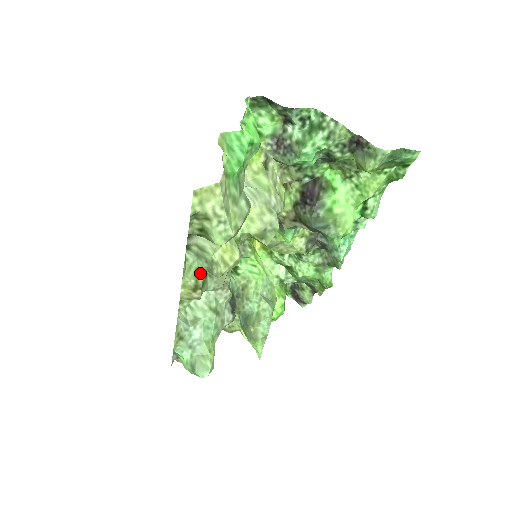
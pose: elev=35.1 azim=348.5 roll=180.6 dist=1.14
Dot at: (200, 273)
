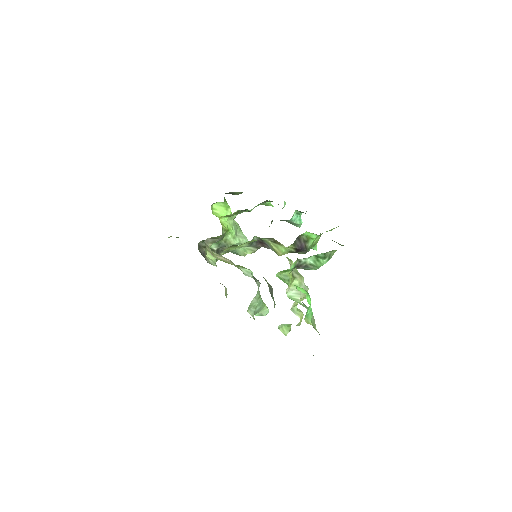
Dot at: (288, 327)
